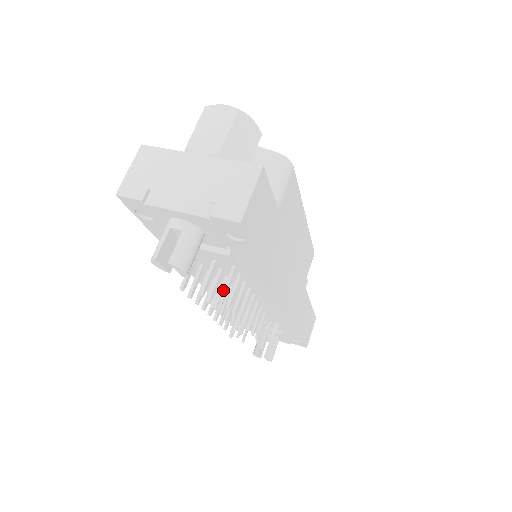
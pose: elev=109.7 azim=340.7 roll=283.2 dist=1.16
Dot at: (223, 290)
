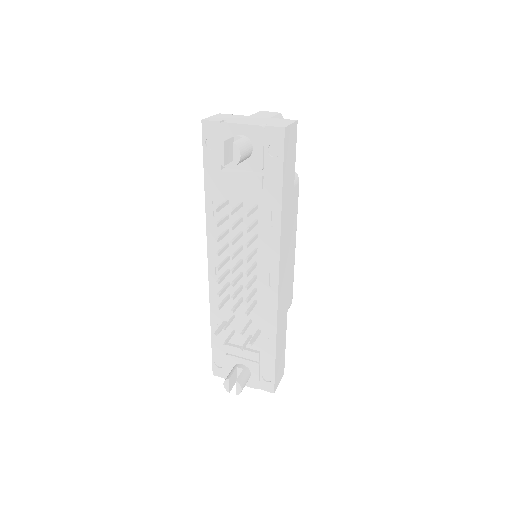
Dot at: (248, 211)
